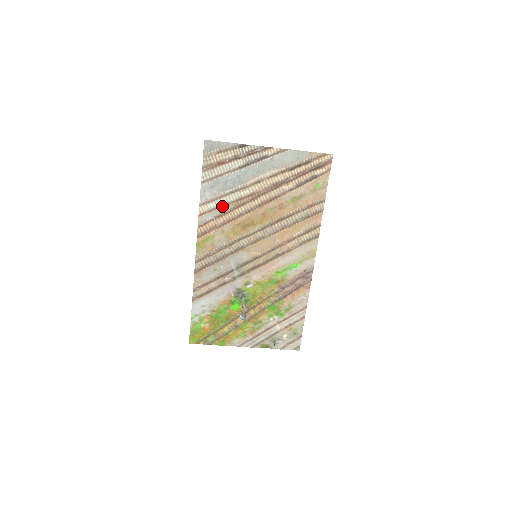
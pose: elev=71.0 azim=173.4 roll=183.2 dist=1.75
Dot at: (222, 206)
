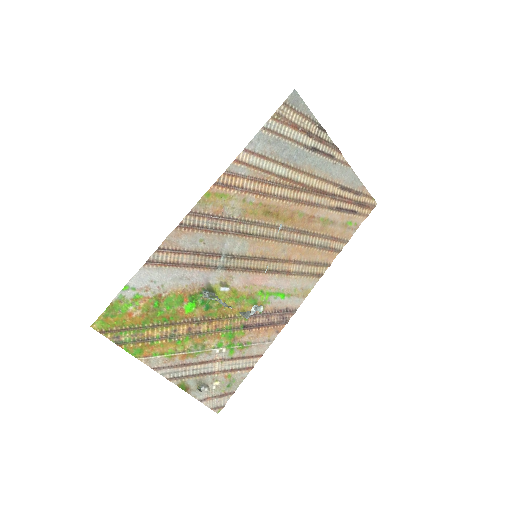
Dot at: (264, 171)
